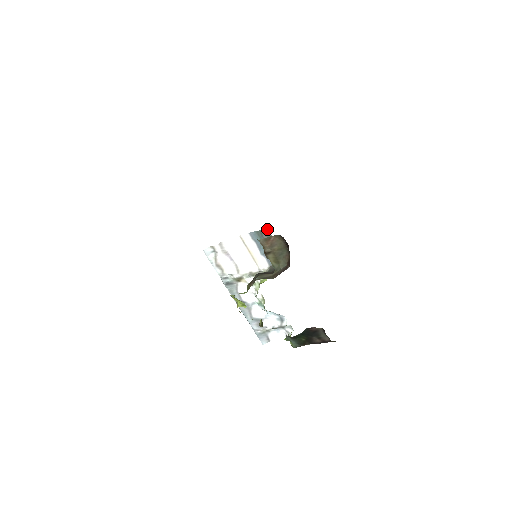
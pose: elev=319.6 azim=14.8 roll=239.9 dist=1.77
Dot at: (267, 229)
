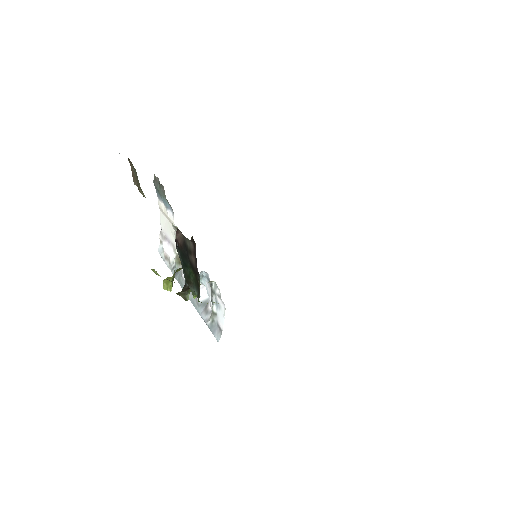
Dot at: (155, 176)
